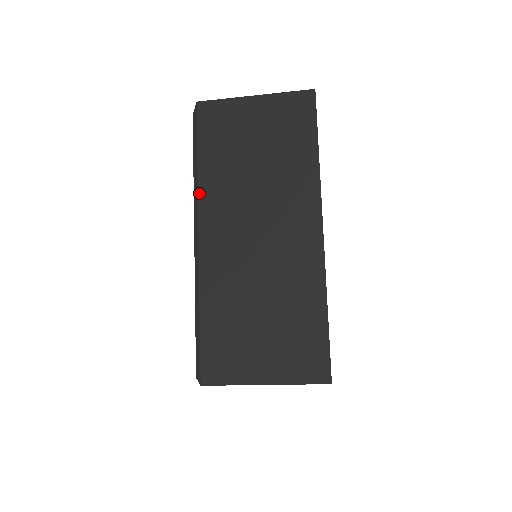
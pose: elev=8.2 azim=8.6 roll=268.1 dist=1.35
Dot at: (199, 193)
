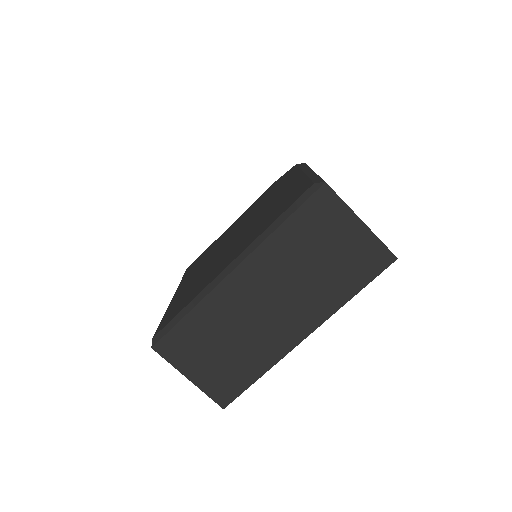
Dot at: (262, 244)
